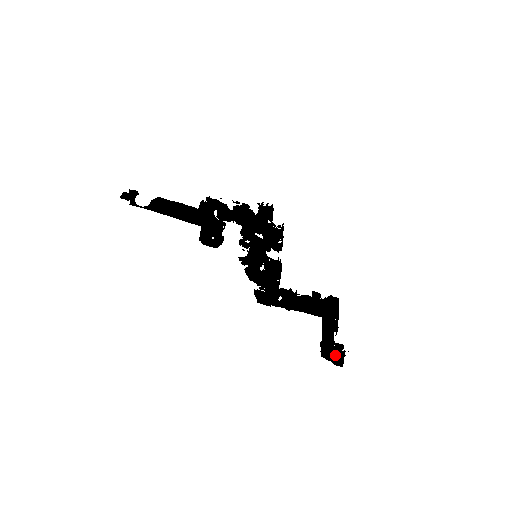
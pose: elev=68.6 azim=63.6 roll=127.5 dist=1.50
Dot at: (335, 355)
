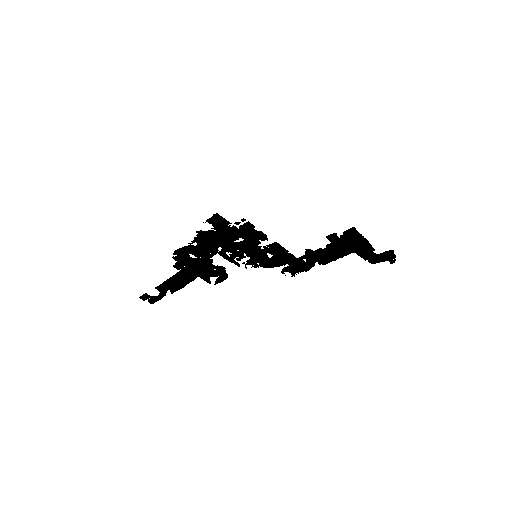
Dot at: occluded
